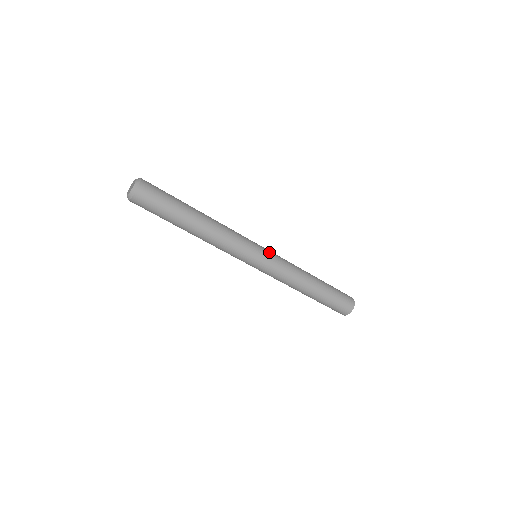
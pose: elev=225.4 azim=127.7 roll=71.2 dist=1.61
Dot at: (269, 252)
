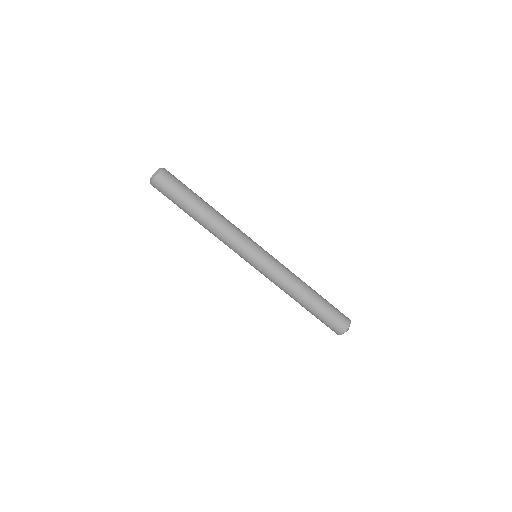
Dot at: (268, 253)
